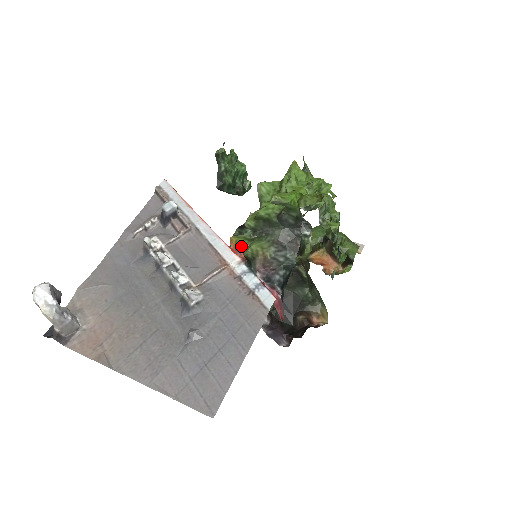
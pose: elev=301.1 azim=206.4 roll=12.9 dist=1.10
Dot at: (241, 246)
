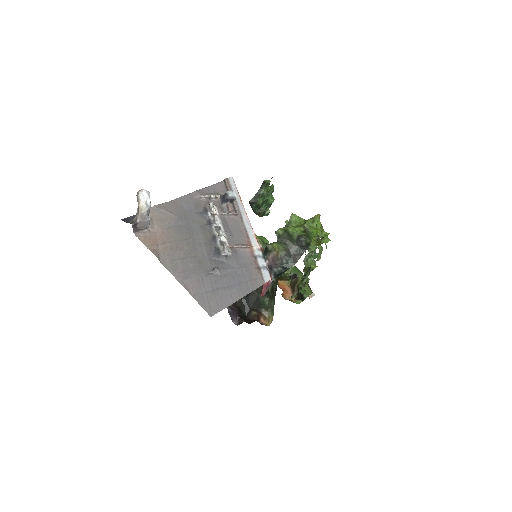
Dot at: (258, 243)
